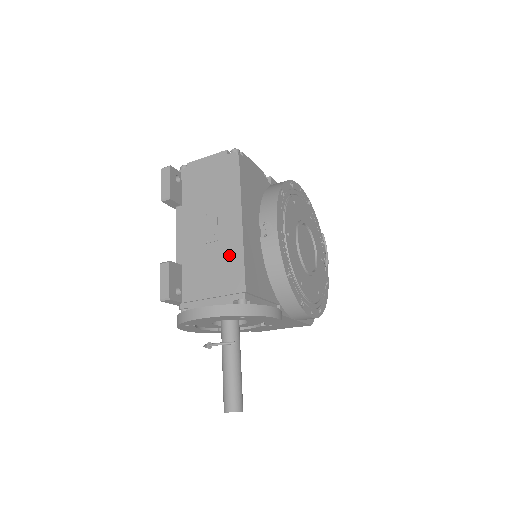
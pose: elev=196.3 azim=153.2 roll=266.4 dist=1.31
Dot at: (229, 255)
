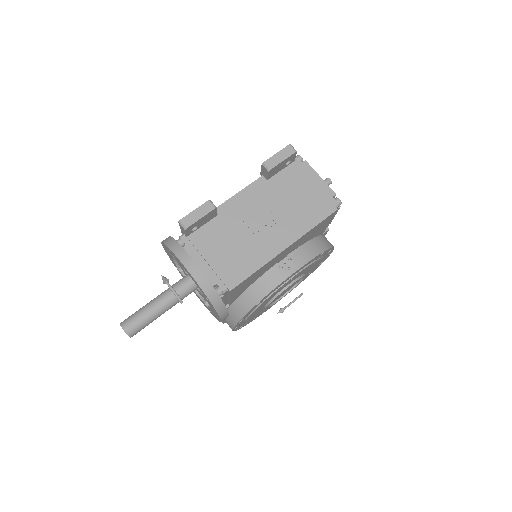
Dot at: (251, 256)
